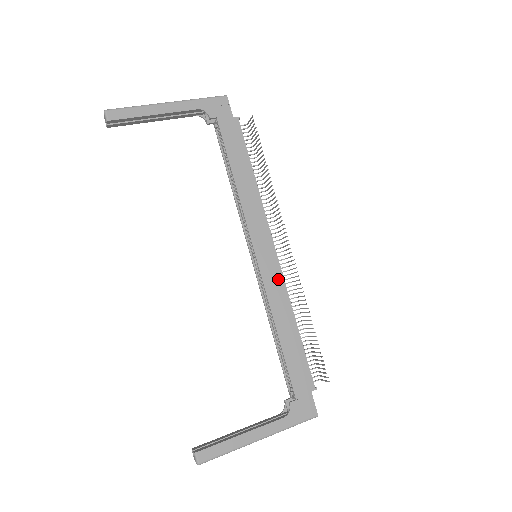
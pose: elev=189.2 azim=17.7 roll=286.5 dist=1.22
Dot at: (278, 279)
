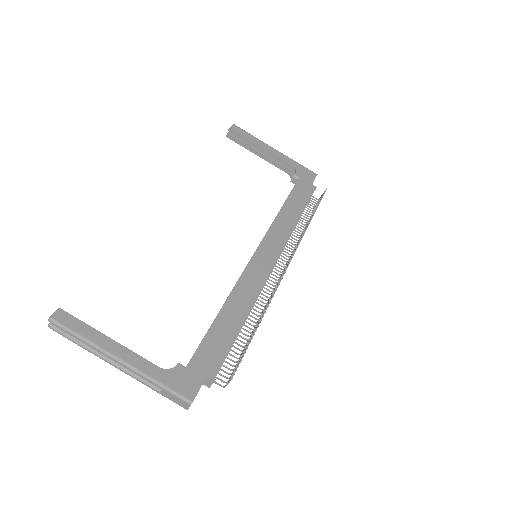
Dot at: (260, 277)
